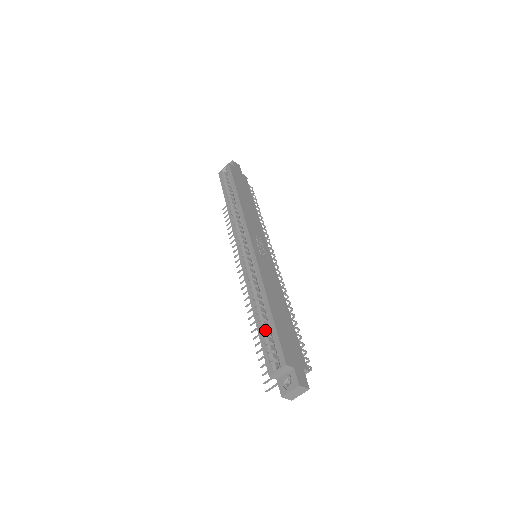
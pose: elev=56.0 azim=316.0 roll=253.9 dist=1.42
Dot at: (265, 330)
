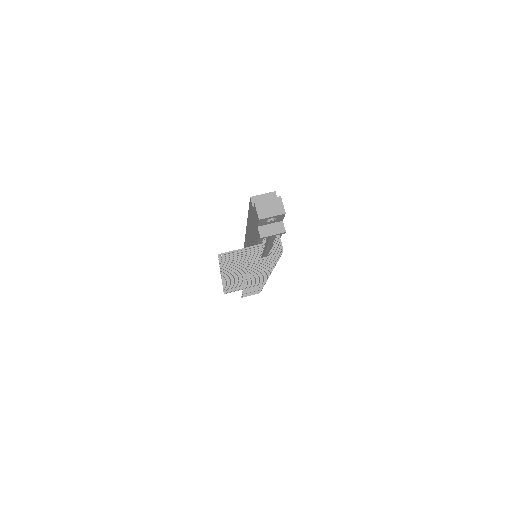
Dot at: occluded
